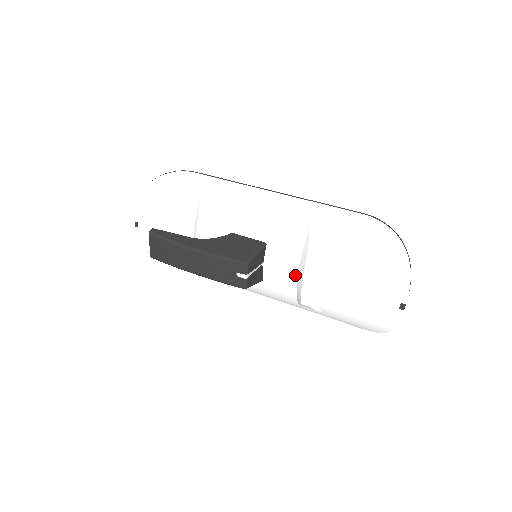
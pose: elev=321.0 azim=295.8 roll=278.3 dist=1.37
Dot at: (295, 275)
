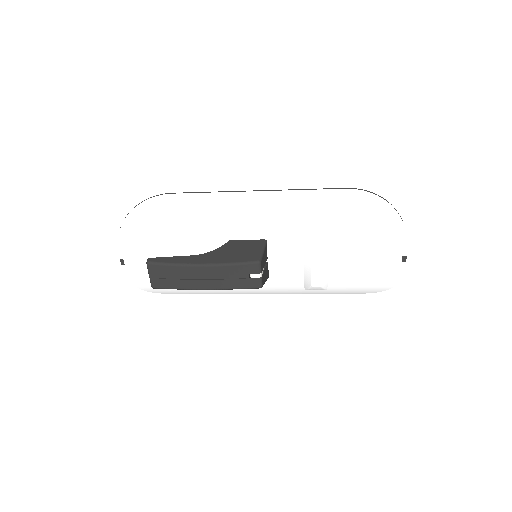
Dot at: (301, 261)
